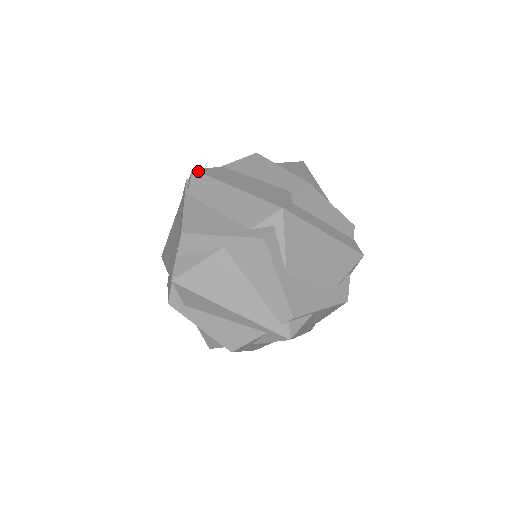
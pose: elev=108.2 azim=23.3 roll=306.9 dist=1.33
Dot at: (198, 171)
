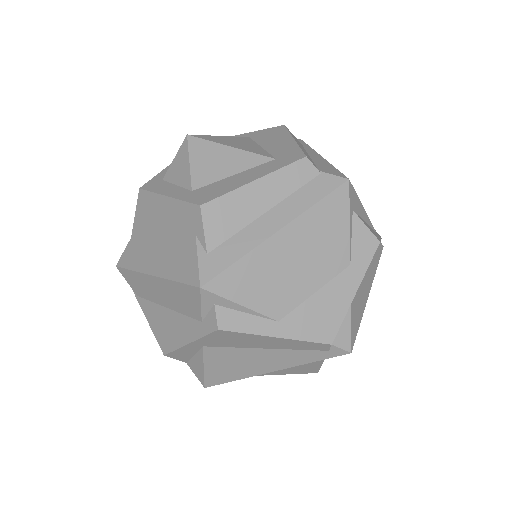
Dot at: (120, 267)
